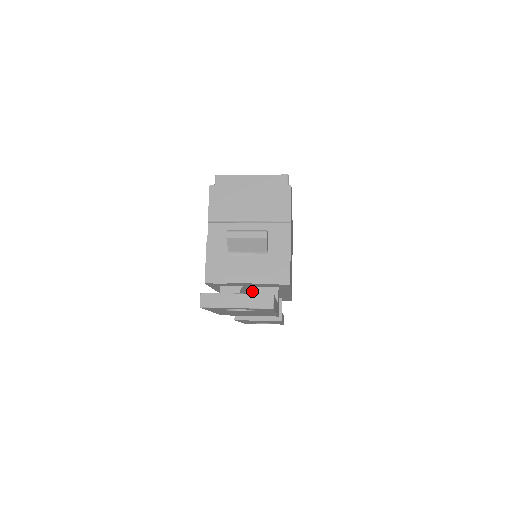
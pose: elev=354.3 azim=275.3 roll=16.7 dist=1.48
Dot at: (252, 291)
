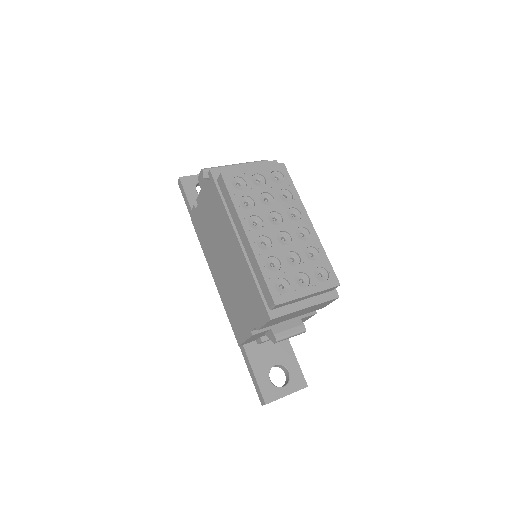
Dot at: occluded
